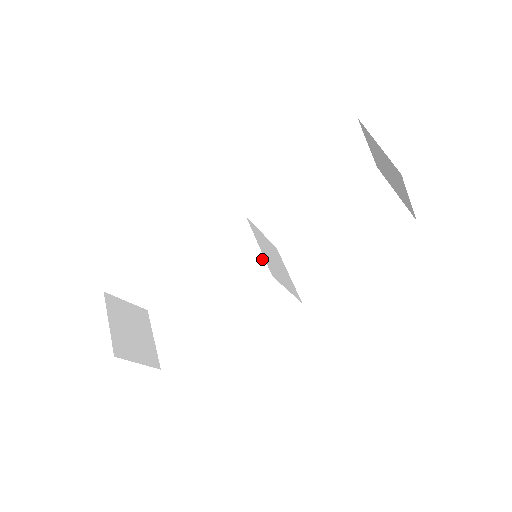
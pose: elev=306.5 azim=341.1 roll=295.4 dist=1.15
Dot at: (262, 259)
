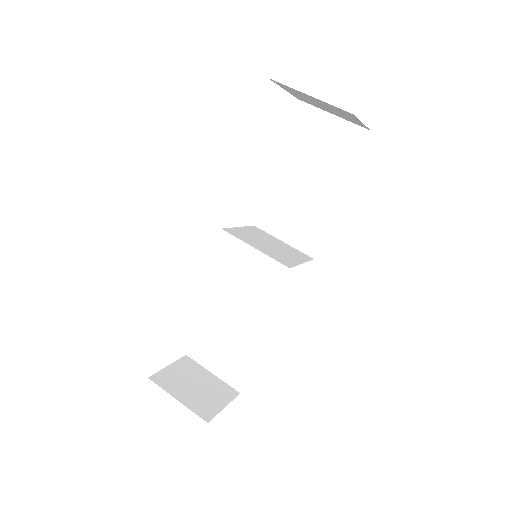
Dot at: (268, 259)
